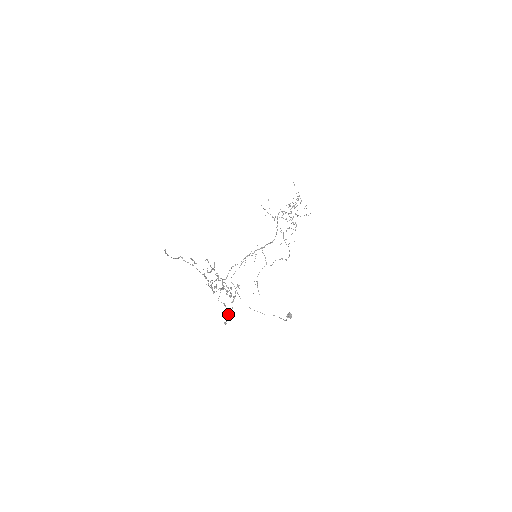
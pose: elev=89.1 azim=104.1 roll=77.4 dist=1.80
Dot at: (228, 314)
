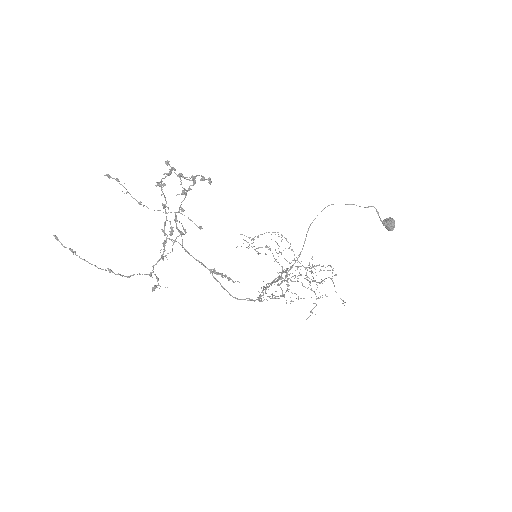
Dot at: (201, 179)
